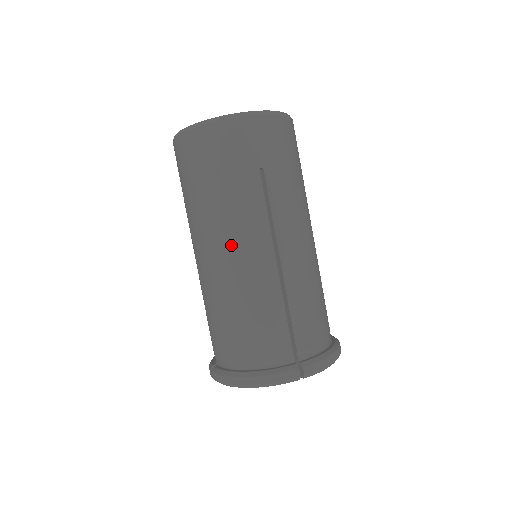
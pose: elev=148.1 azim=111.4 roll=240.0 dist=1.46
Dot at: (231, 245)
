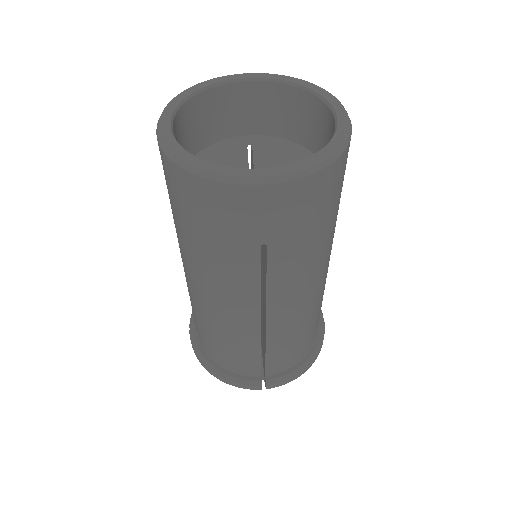
Dot at: (212, 293)
